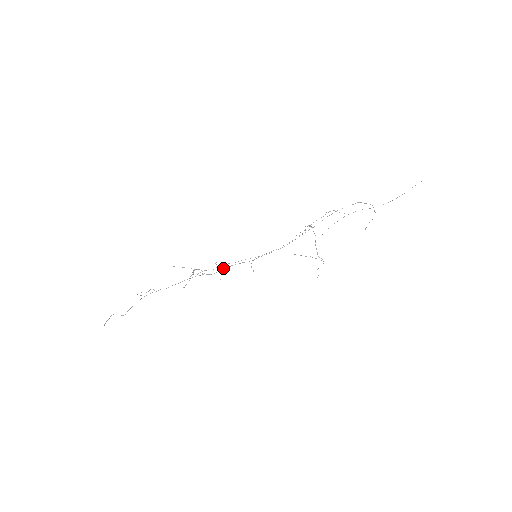
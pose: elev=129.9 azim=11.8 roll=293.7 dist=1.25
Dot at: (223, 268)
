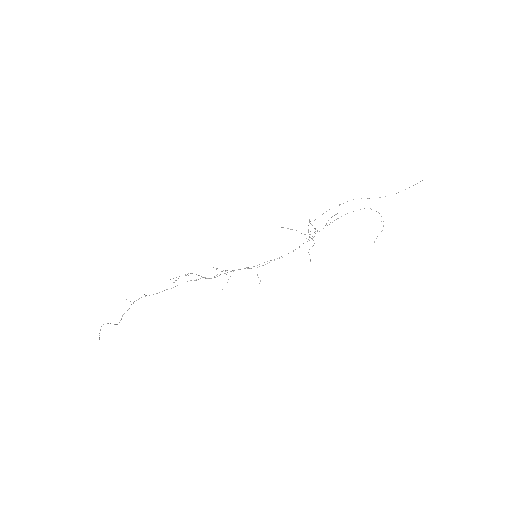
Dot at: occluded
